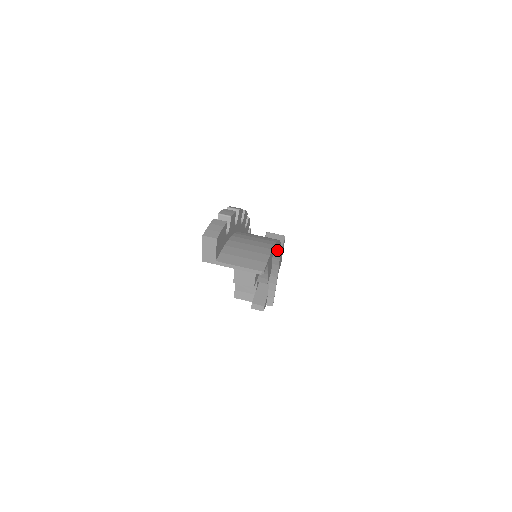
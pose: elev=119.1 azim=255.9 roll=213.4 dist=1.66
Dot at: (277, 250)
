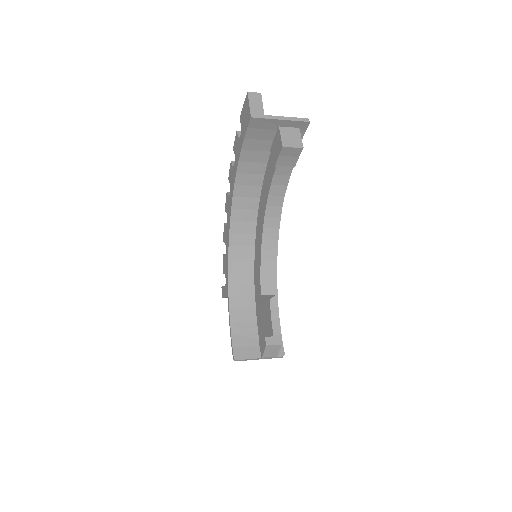
Dot at: occluded
